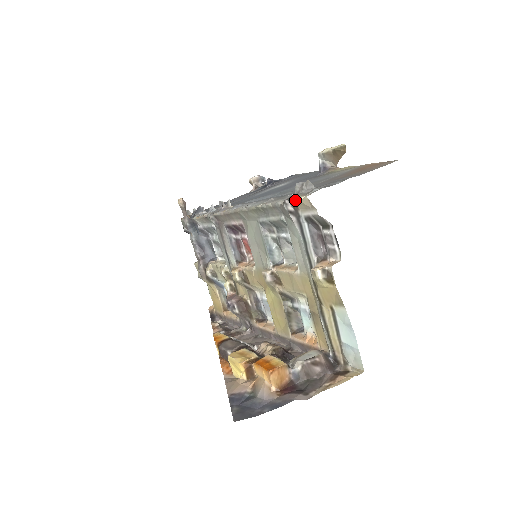
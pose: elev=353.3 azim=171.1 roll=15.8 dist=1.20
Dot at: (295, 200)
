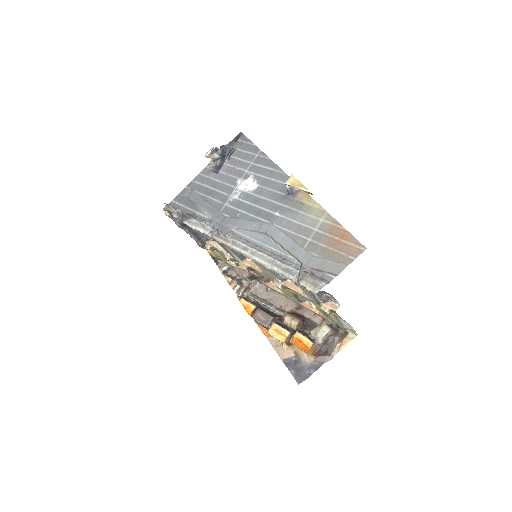
Dot at: occluded
